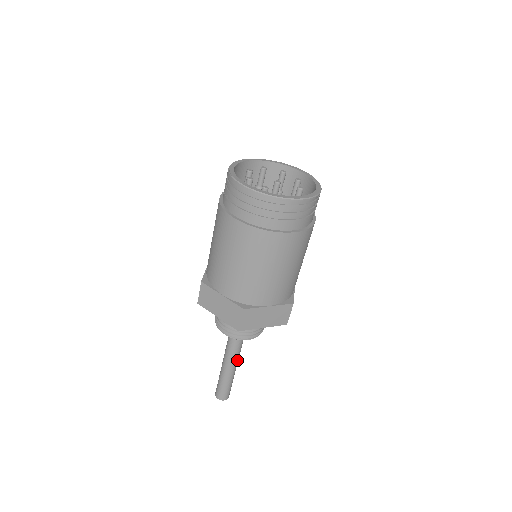
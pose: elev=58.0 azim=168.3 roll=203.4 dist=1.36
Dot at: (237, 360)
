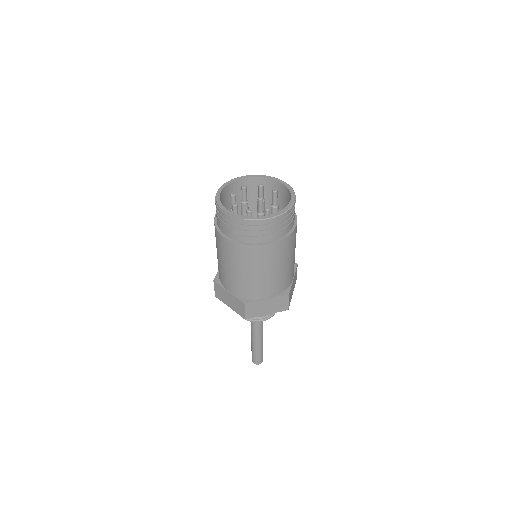
Dot at: occluded
